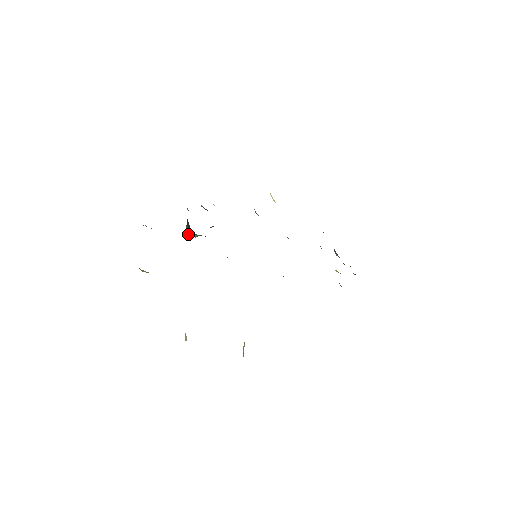
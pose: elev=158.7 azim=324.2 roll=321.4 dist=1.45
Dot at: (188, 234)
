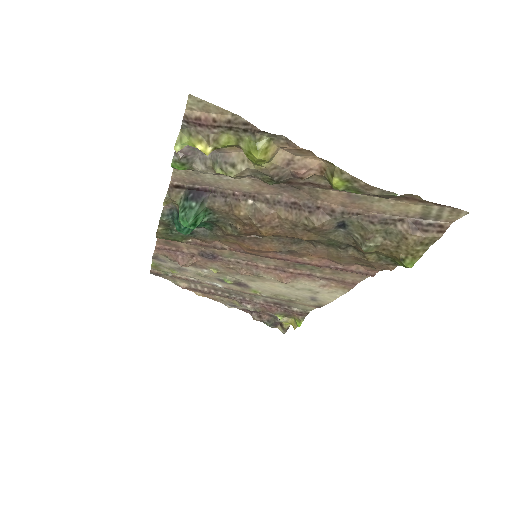
Dot at: (194, 213)
